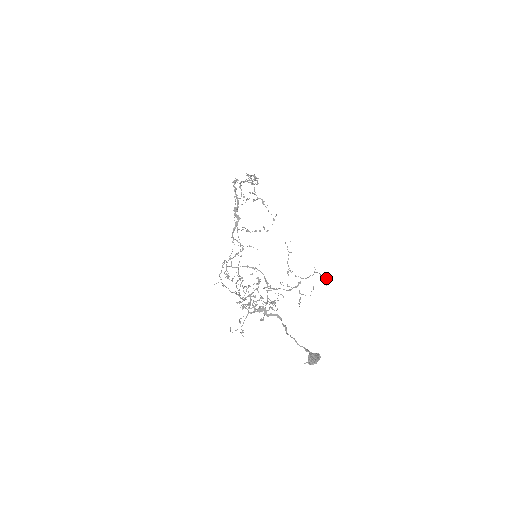
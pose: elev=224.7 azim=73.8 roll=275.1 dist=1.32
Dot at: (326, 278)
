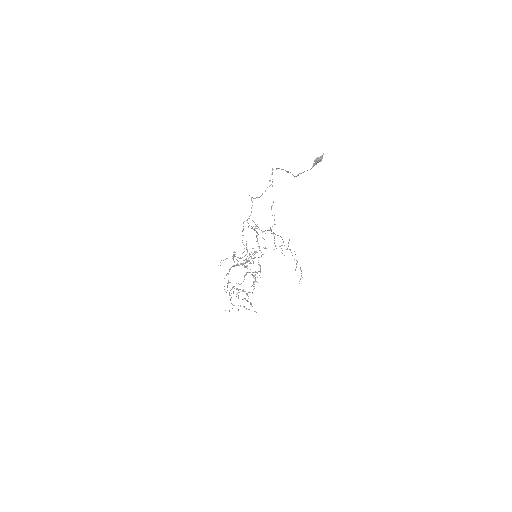
Dot at: occluded
